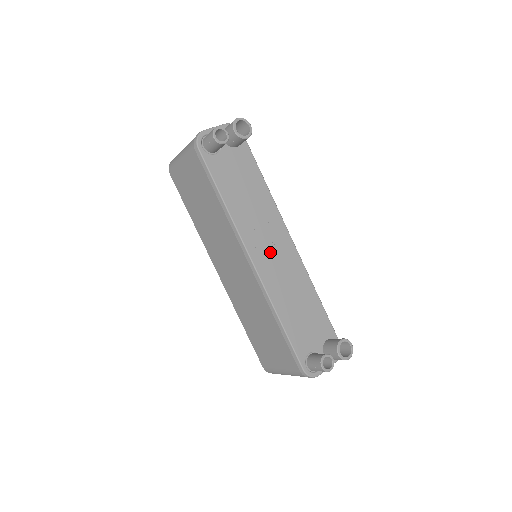
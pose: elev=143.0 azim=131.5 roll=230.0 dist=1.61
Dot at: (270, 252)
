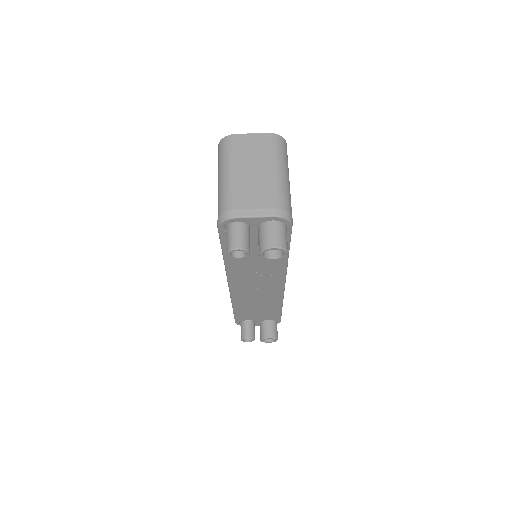
Dot at: (253, 287)
